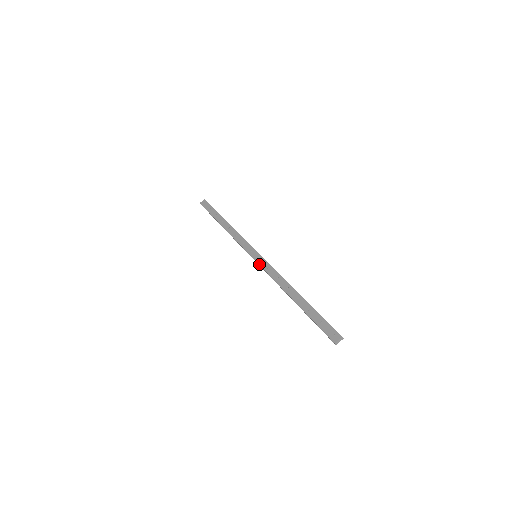
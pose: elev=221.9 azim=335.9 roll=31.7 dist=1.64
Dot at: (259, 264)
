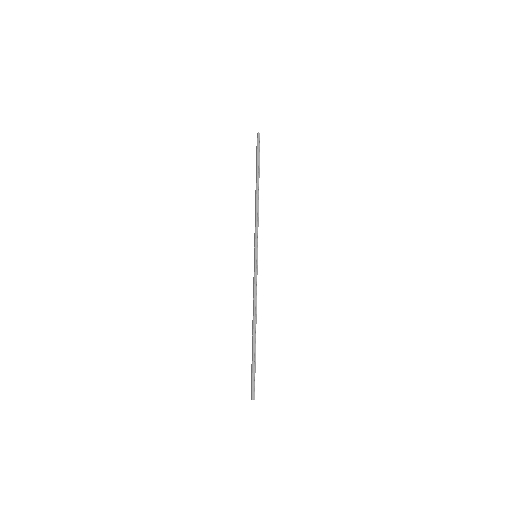
Dot at: occluded
